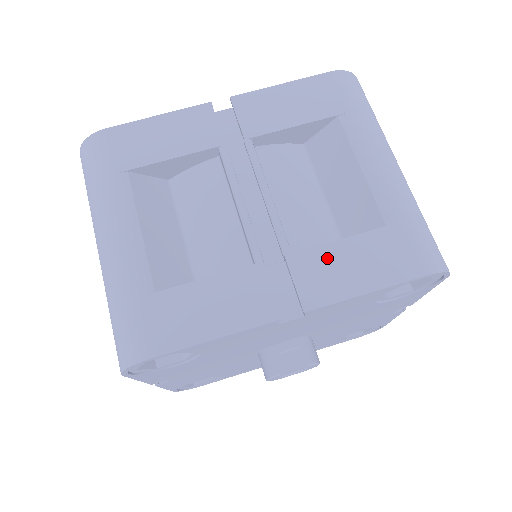
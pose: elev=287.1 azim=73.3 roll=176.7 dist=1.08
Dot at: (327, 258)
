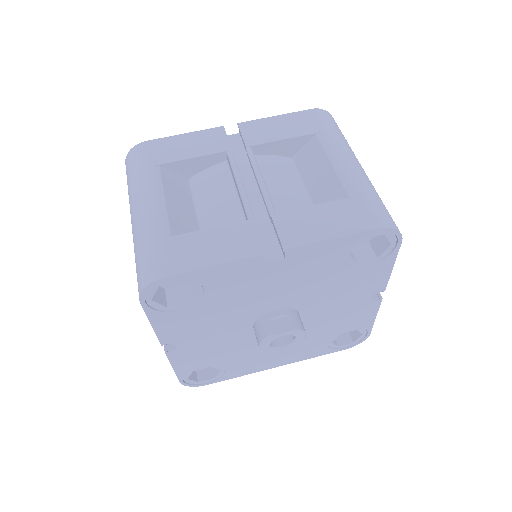
Dot at: (303, 217)
